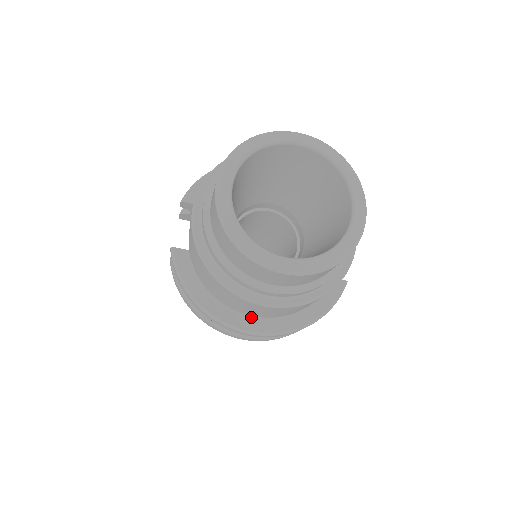
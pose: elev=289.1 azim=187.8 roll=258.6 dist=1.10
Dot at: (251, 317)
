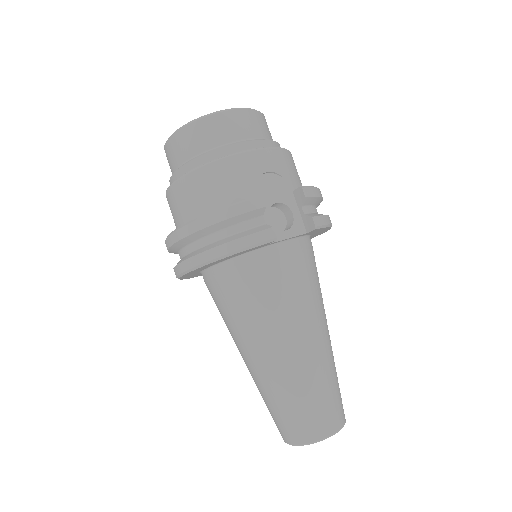
Dot at: occluded
